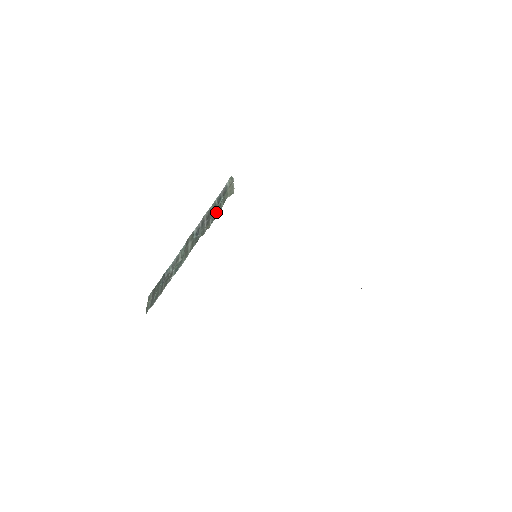
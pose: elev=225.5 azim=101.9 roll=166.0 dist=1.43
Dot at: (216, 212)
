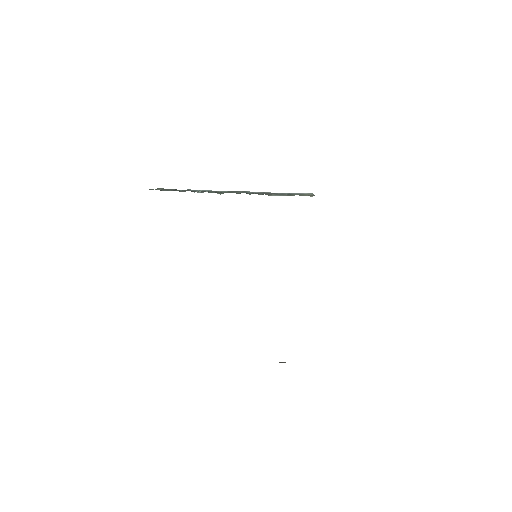
Dot at: (284, 194)
